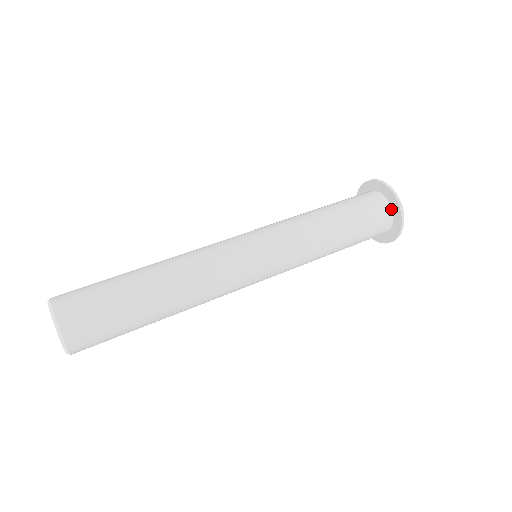
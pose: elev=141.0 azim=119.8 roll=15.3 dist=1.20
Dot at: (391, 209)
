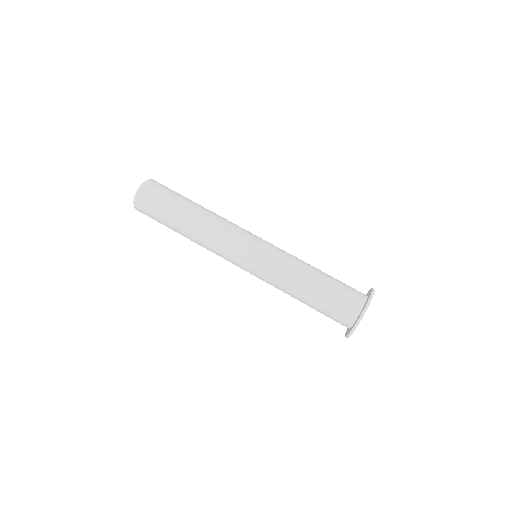
Dot at: (350, 327)
